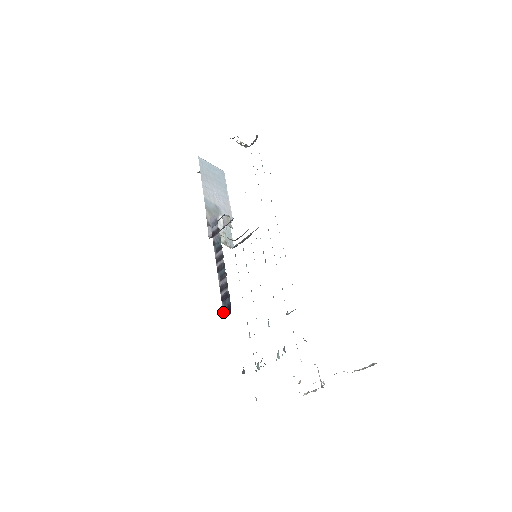
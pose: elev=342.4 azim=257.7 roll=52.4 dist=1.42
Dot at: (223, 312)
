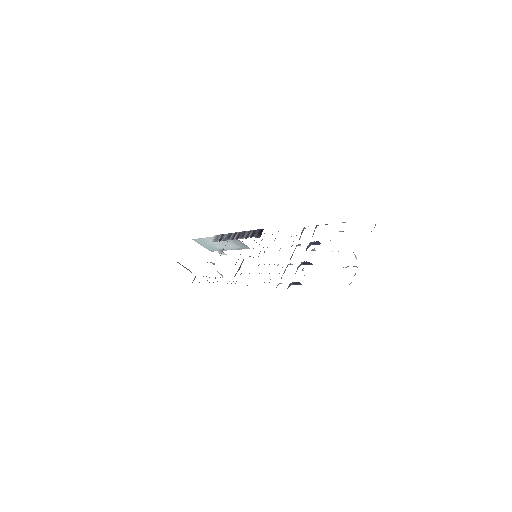
Dot at: (257, 237)
